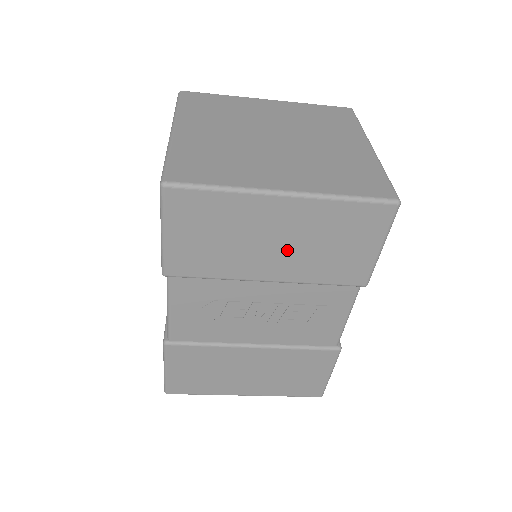
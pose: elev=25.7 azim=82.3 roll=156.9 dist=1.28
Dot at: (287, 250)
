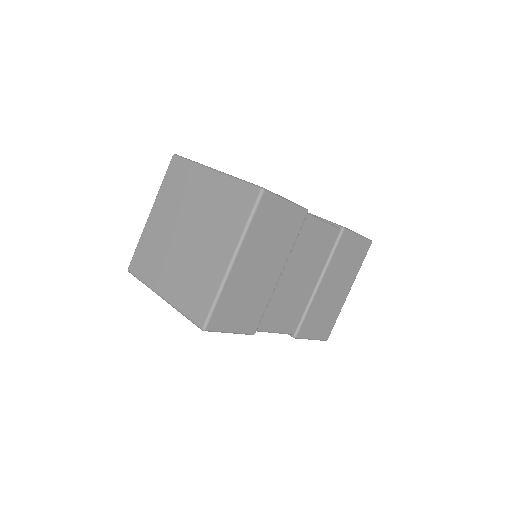
Dot at: occluded
